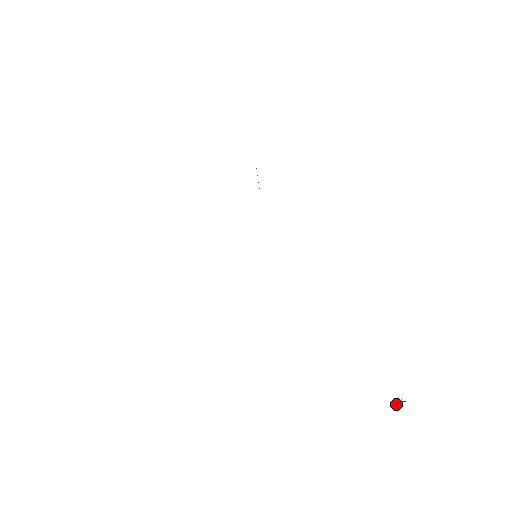
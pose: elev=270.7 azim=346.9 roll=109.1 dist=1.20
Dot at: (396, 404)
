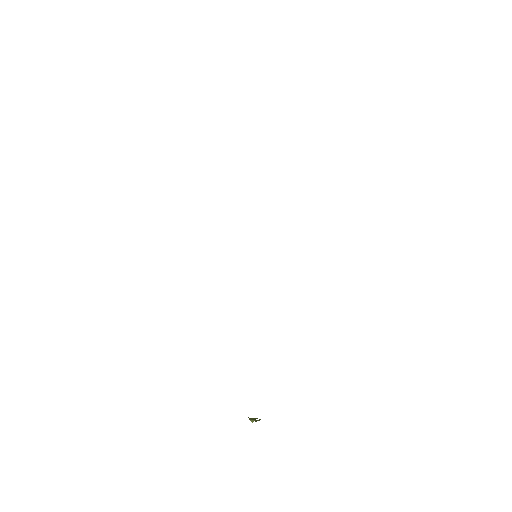
Dot at: (252, 420)
